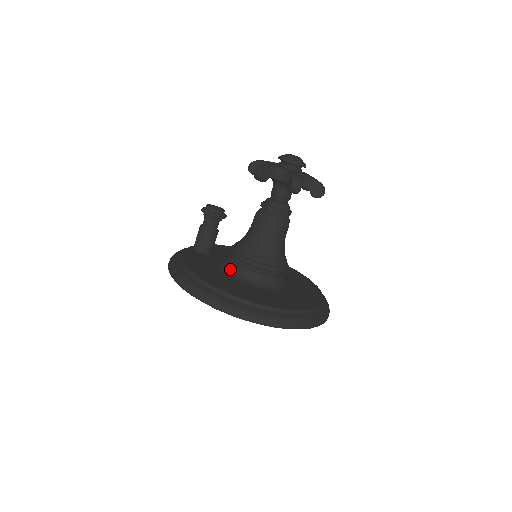
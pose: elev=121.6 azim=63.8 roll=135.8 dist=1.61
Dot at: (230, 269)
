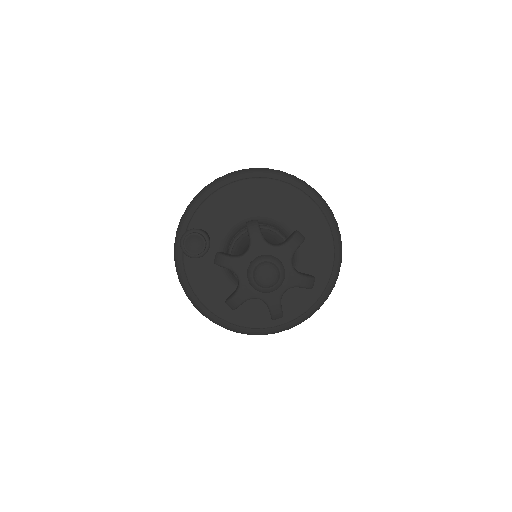
Dot at: (235, 280)
